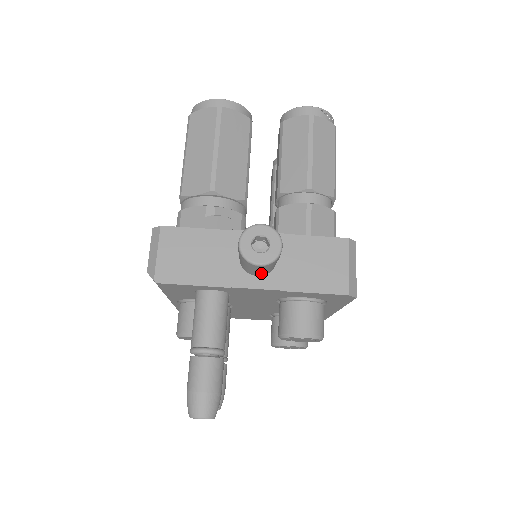
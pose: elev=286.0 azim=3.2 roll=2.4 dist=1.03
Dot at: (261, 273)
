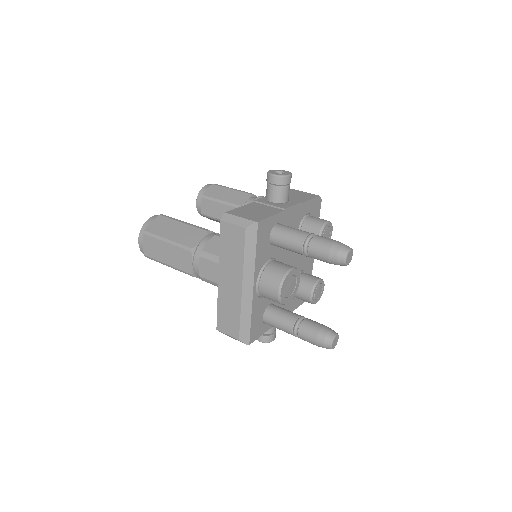
Dot at: (288, 196)
